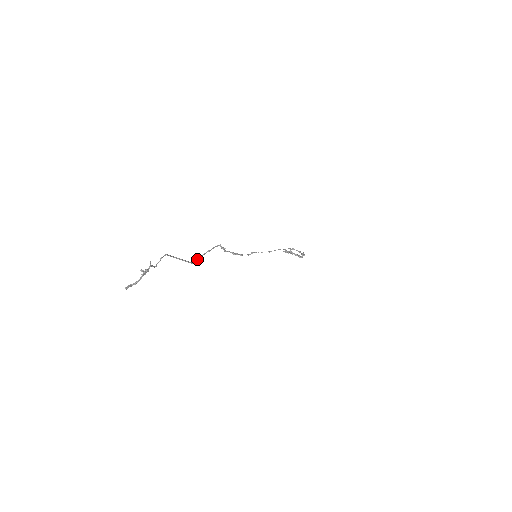
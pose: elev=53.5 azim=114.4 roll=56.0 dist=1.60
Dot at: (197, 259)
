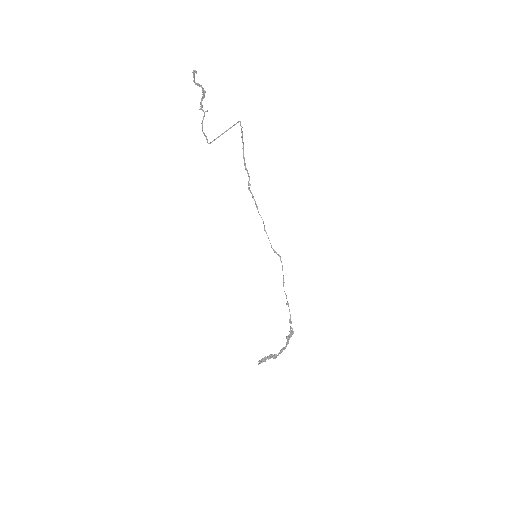
Dot at: occluded
